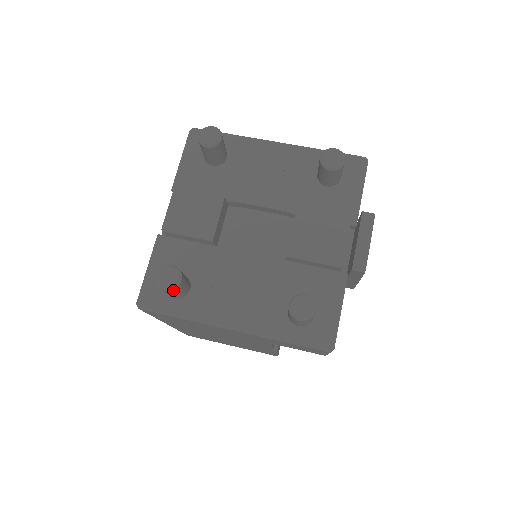
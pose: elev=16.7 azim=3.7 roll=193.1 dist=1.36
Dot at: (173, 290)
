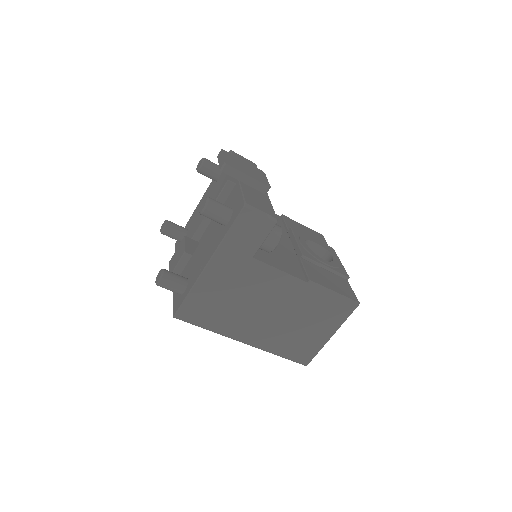
Dot at: (163, 278)
